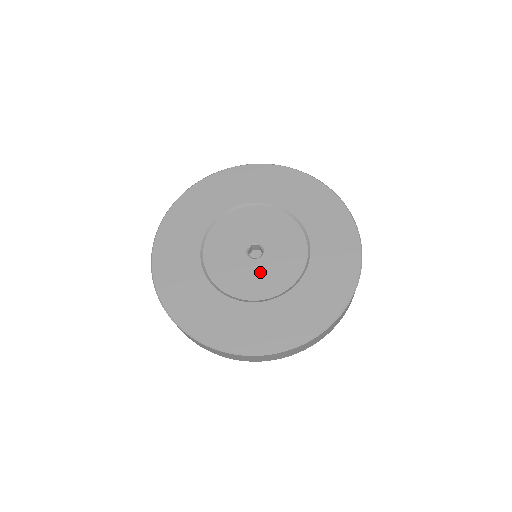
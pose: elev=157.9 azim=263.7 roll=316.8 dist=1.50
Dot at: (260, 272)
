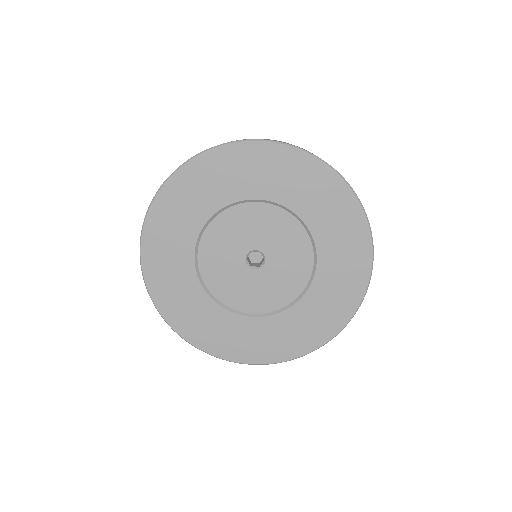
Dot at: (261, 284)
